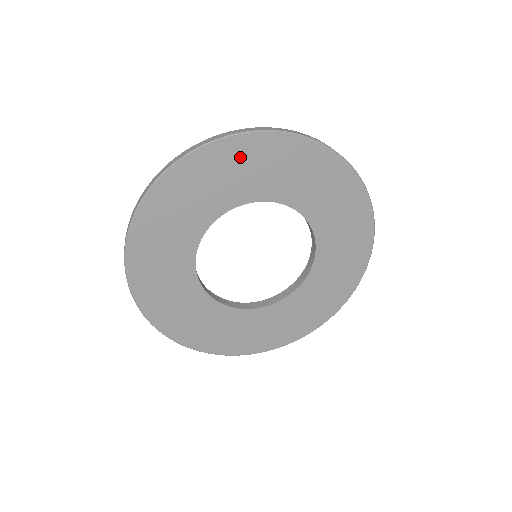
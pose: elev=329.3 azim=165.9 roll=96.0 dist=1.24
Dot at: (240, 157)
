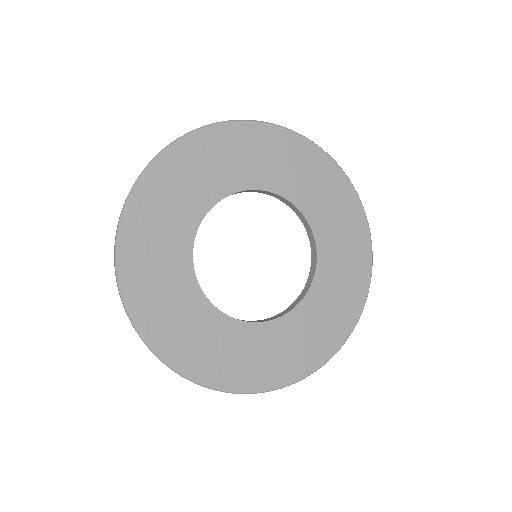
Dot at: (233, 143)
